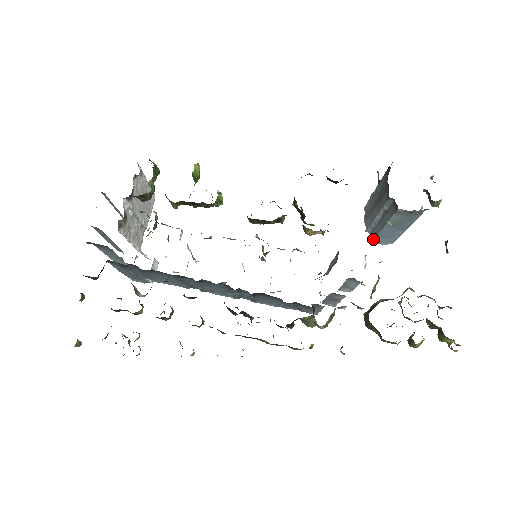
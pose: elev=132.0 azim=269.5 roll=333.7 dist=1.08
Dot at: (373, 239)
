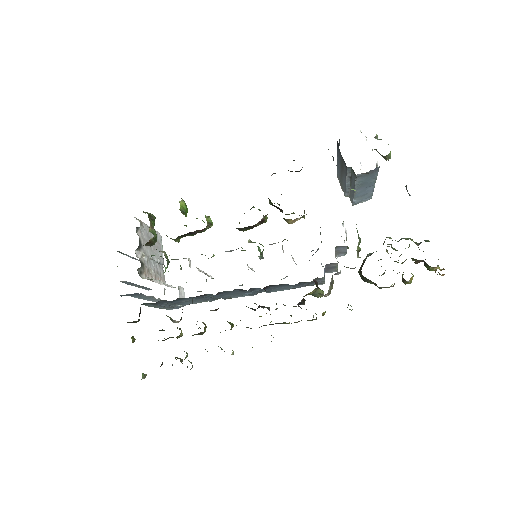
Dot at: (352, 201)
